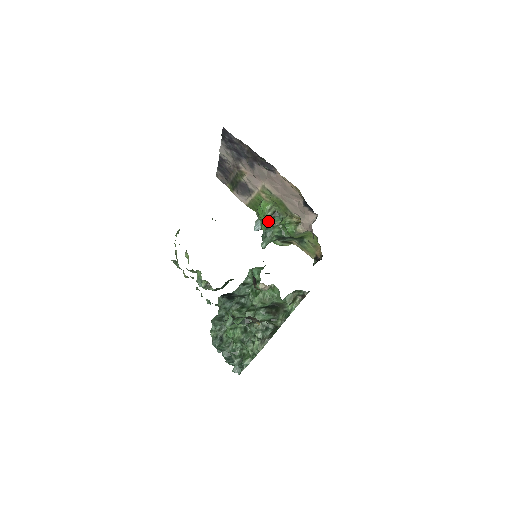
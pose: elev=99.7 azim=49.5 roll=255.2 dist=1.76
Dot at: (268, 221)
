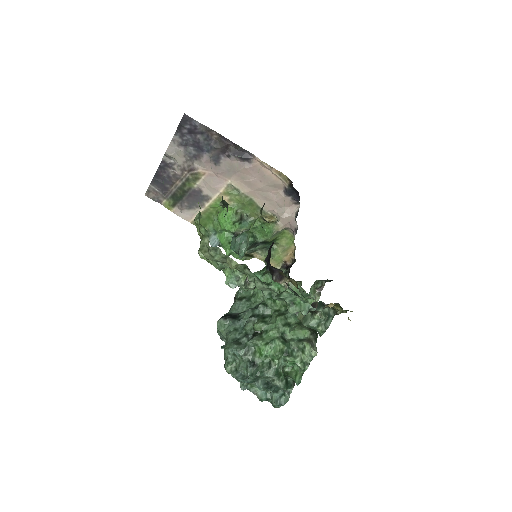
Dot at: (234, 228)
